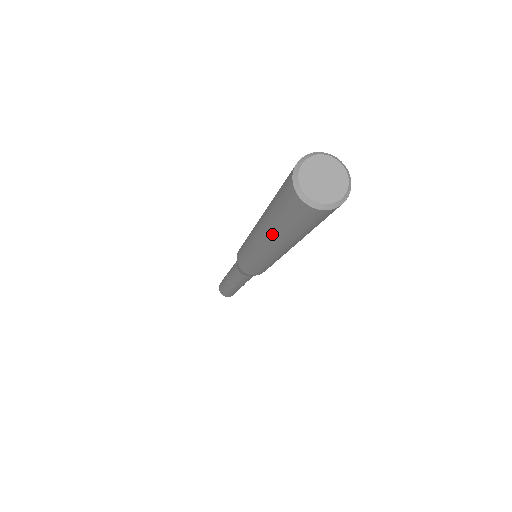
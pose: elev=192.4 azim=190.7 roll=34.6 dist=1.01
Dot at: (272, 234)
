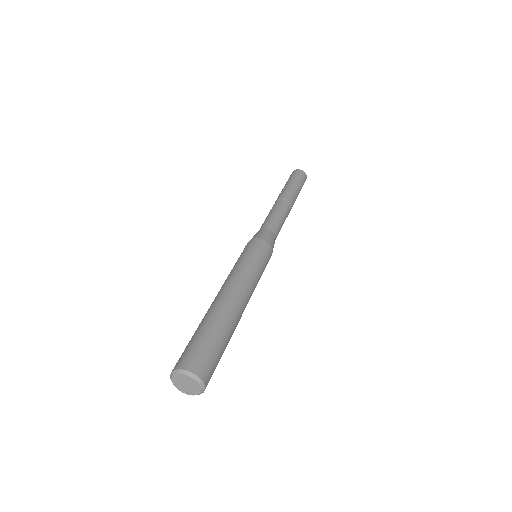
Dot at: occluded
